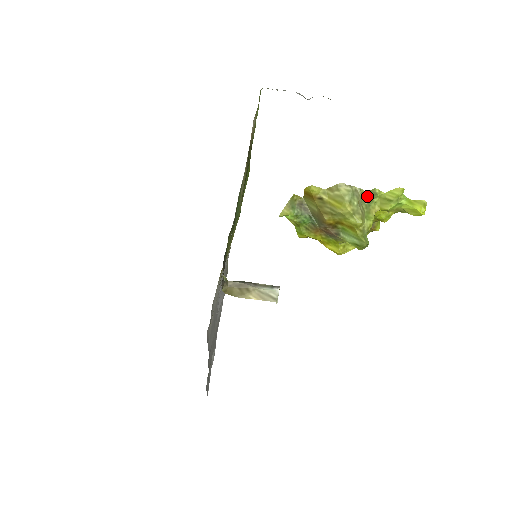
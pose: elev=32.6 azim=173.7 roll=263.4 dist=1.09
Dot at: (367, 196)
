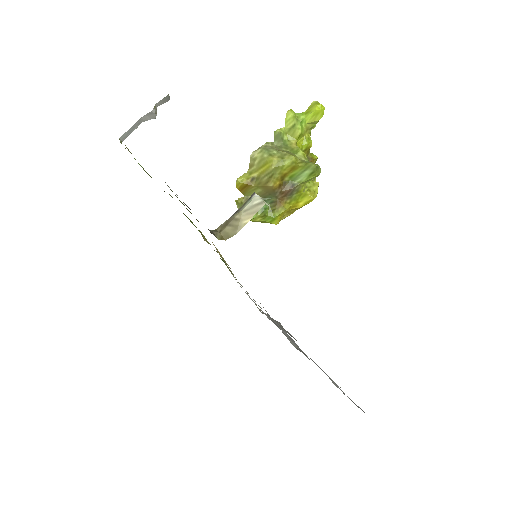
Dot at: (277, 142)
